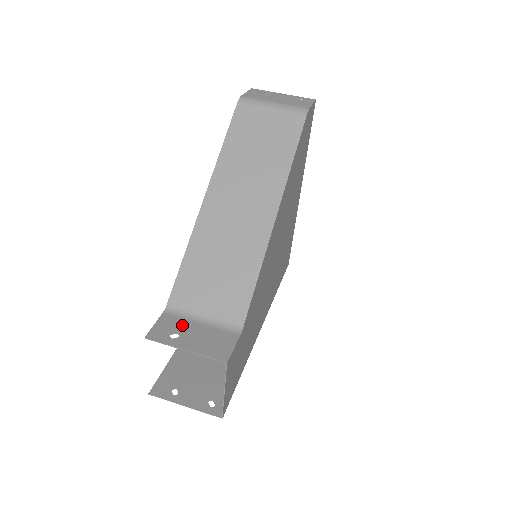
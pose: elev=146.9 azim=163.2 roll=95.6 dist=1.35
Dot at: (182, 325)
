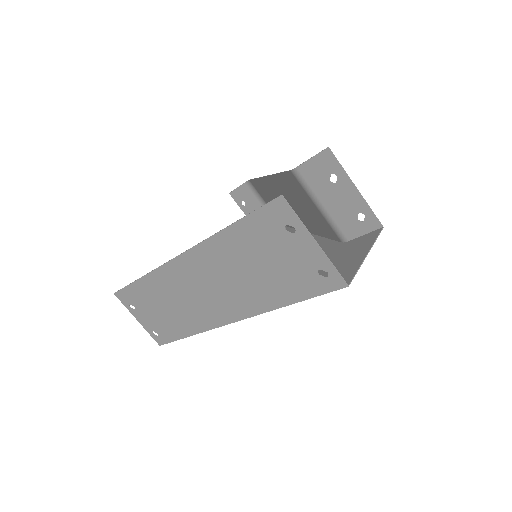
Dot at: (320, 186)
